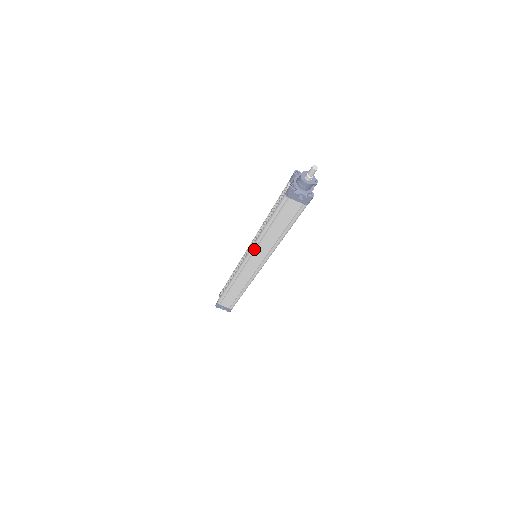
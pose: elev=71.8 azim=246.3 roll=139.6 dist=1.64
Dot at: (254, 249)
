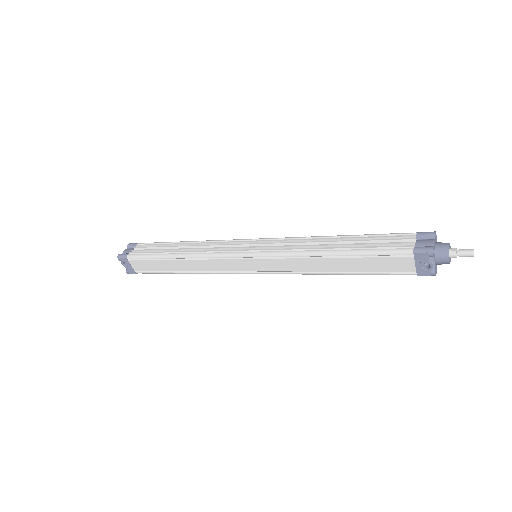
Dot at: (280, 256)
